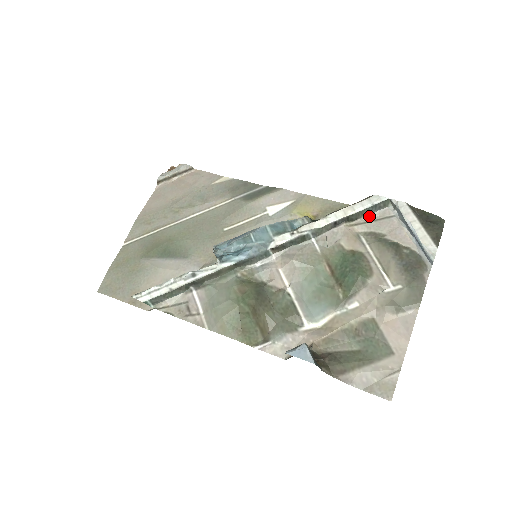
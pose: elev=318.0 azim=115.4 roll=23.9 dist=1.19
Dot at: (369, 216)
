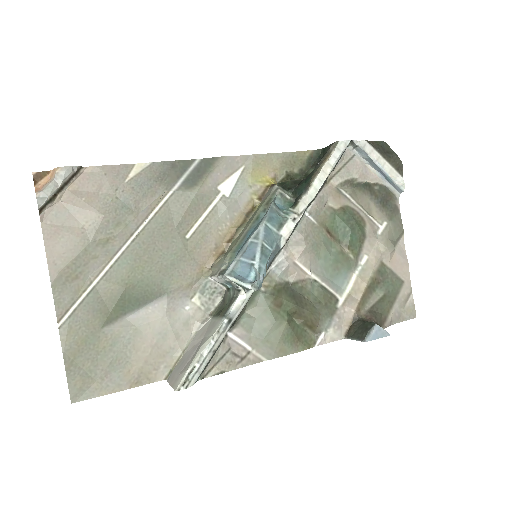
Dot at: (337, 164)
